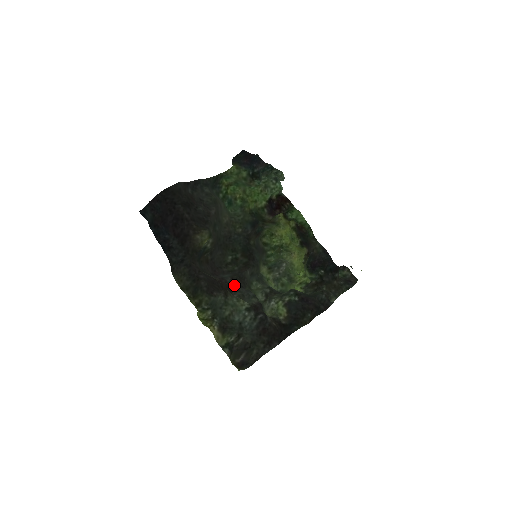
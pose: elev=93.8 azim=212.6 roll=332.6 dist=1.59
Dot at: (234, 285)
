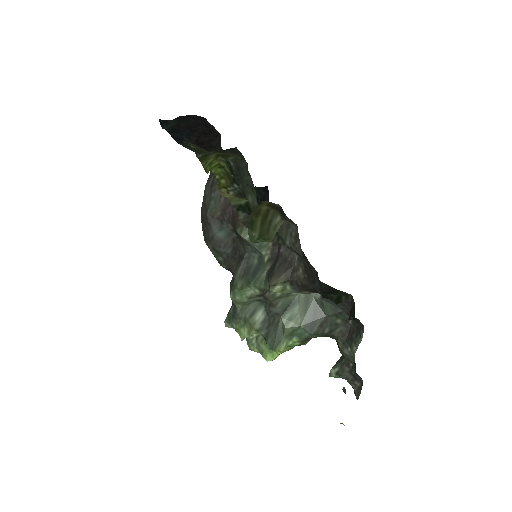
Dot at: (236, 233)
